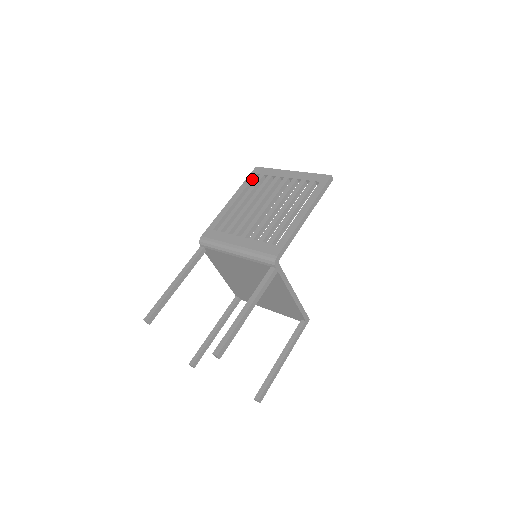
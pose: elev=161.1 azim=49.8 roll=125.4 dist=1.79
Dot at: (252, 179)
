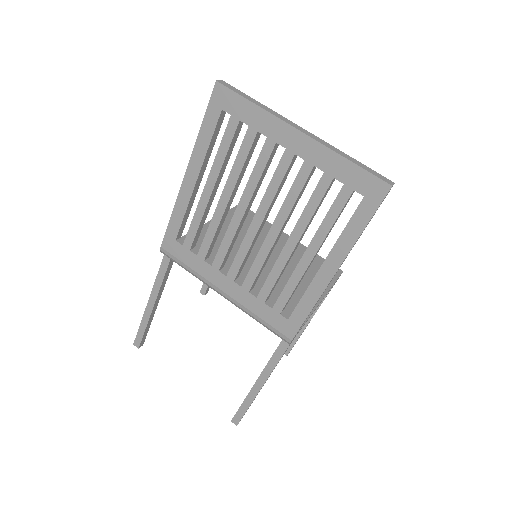
Dot at: (216, 124)
